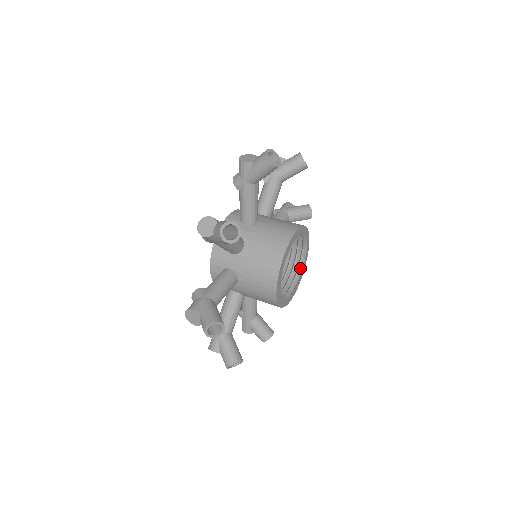
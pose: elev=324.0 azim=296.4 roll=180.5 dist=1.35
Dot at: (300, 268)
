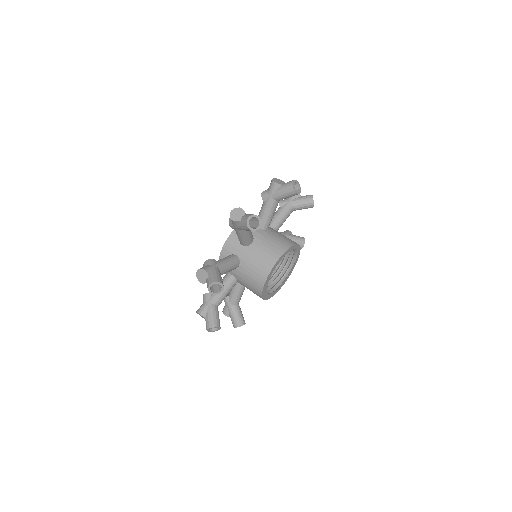
Dot at: (293, 262)
